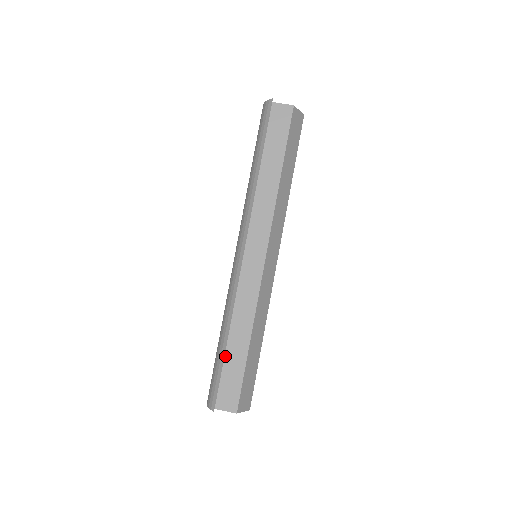
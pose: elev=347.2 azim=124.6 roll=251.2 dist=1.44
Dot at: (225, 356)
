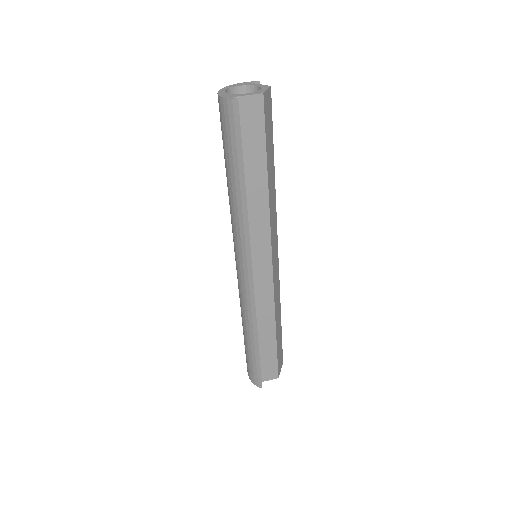
Dot at: occluded
